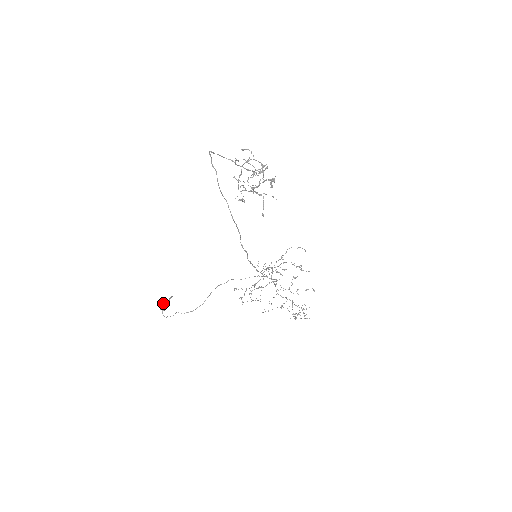
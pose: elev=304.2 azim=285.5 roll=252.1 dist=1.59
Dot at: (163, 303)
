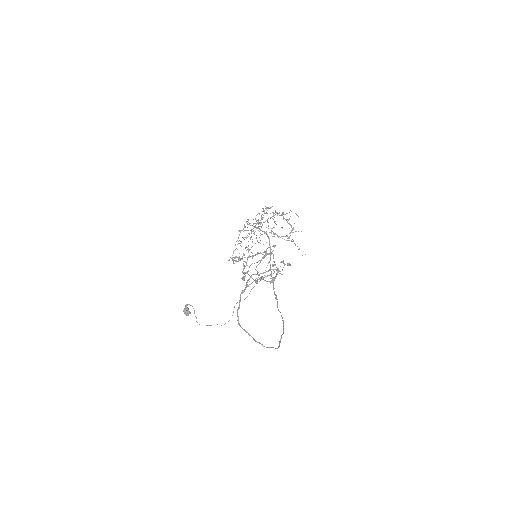
Dot at: (184, 311)
